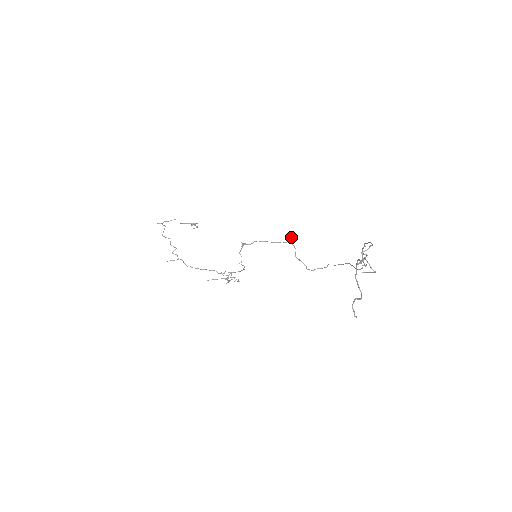
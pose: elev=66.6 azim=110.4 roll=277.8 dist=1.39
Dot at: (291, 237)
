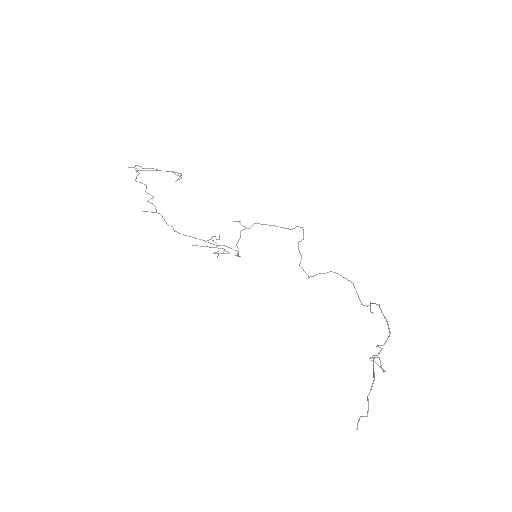
Dot at: (297, 226)
